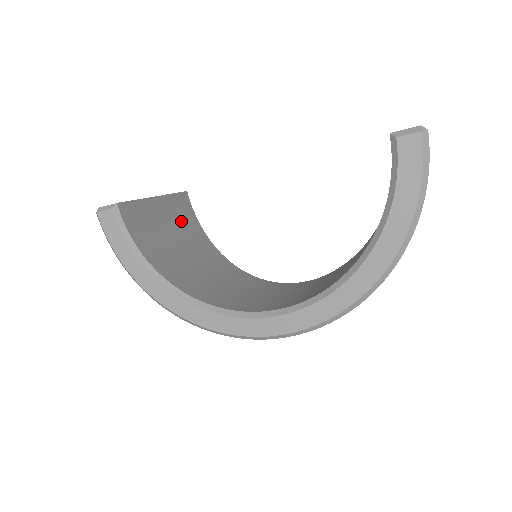
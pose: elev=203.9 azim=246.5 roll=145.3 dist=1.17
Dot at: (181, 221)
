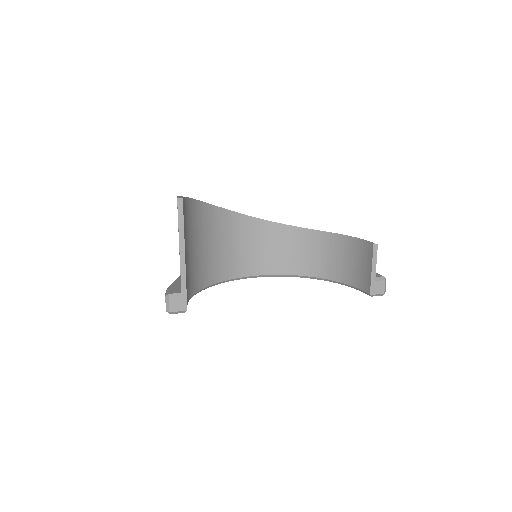
Dot at: (186, 227)
